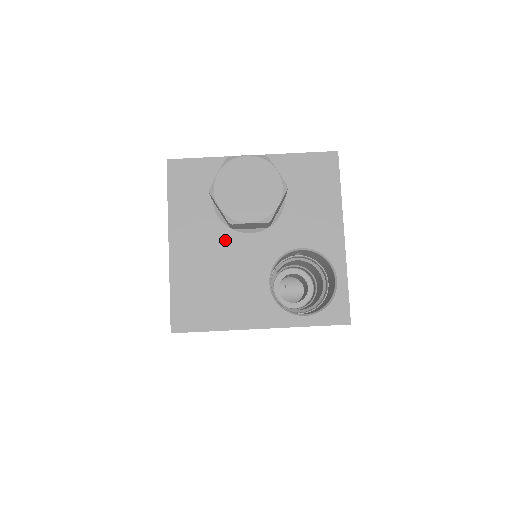
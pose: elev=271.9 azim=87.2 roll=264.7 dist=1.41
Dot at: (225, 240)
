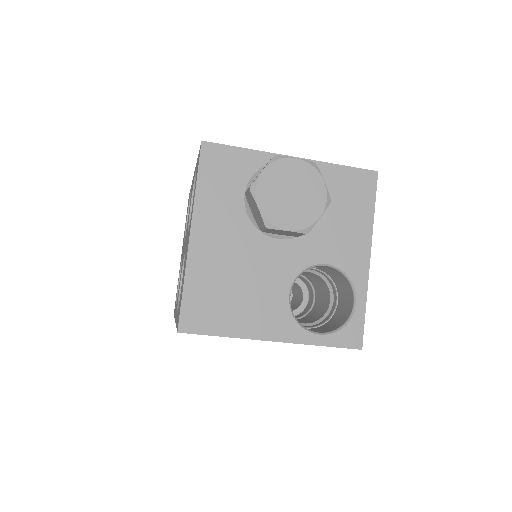
Dot at: (251, 241)
